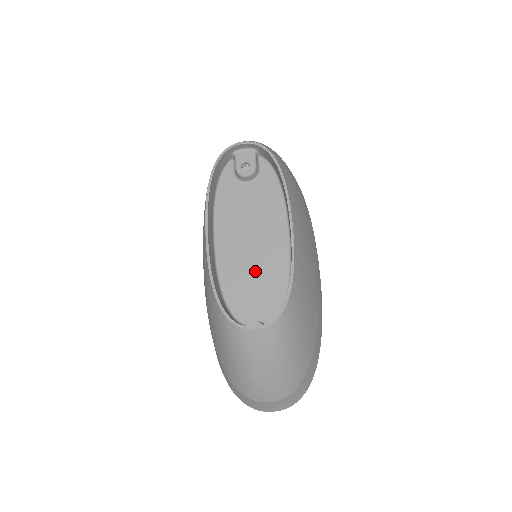
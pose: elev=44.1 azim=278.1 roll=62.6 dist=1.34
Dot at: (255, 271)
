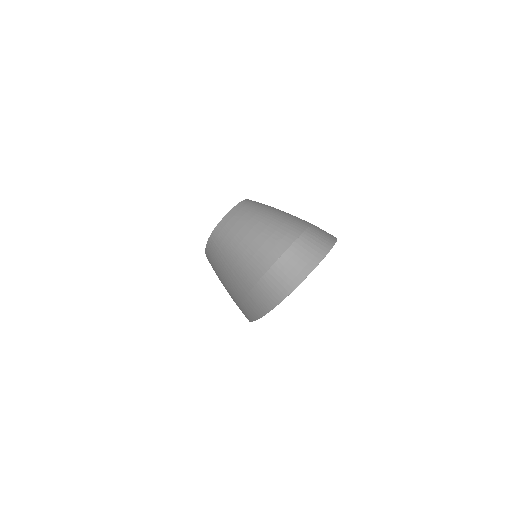
Dot at: occluded
